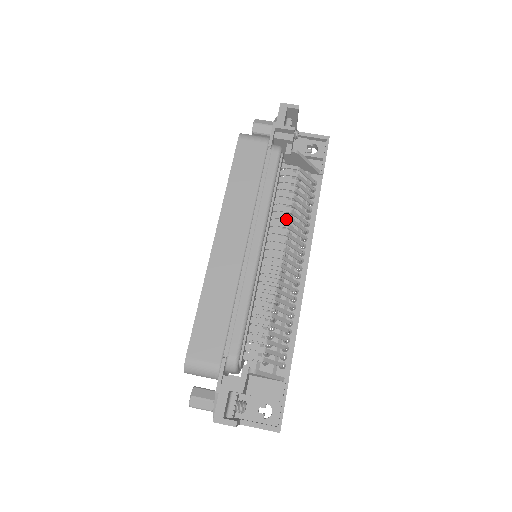
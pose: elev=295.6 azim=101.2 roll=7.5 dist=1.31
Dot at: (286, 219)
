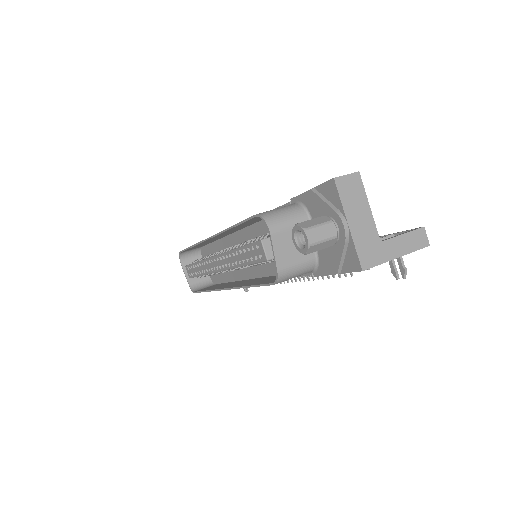
Dot at: occluded
